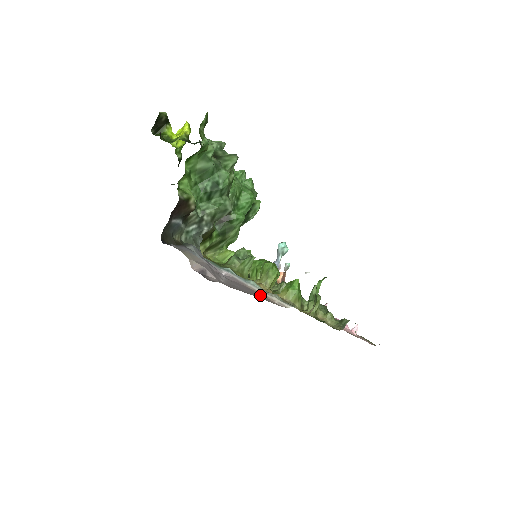
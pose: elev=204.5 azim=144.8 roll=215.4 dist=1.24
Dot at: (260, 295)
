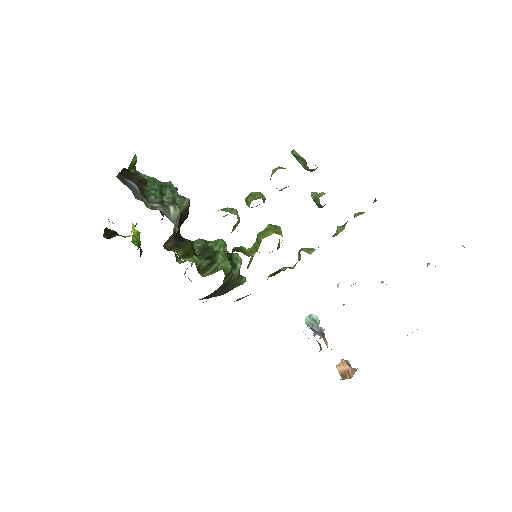
Dot at: occluded
